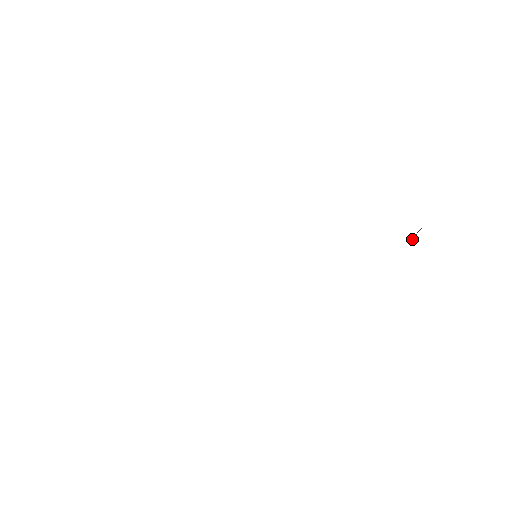
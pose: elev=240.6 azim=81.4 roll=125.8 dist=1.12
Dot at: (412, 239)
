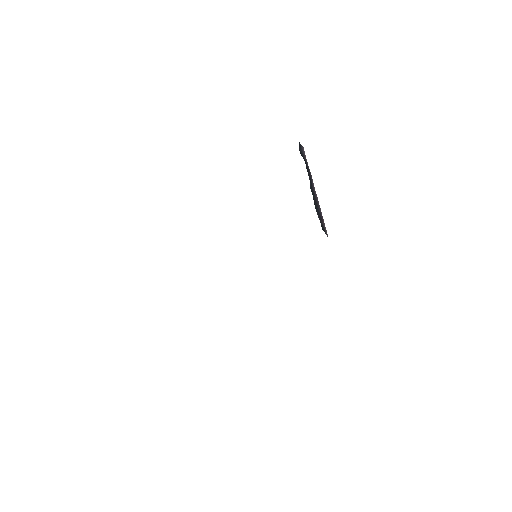
Dot at: occluded
